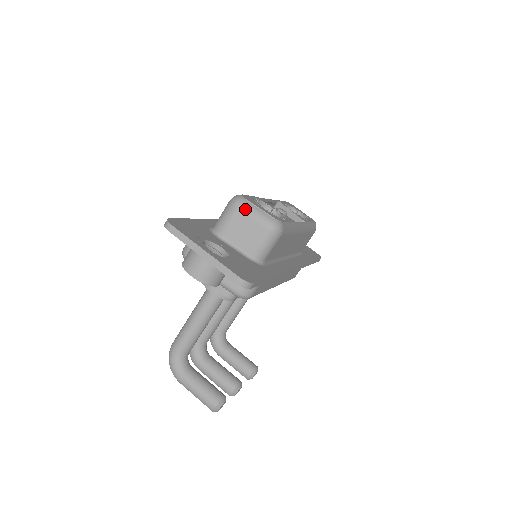
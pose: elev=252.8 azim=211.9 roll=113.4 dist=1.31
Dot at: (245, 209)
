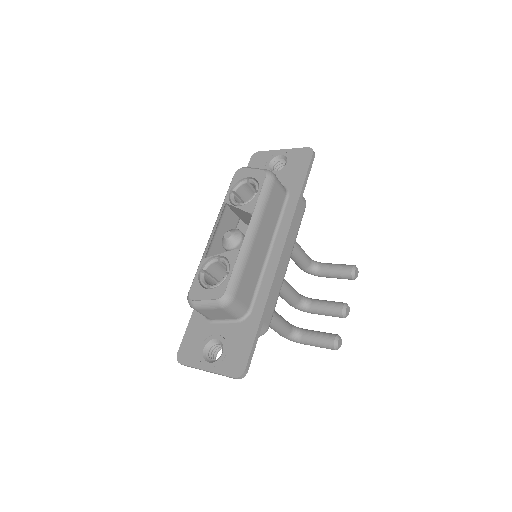
Dot at: (199, 308)
